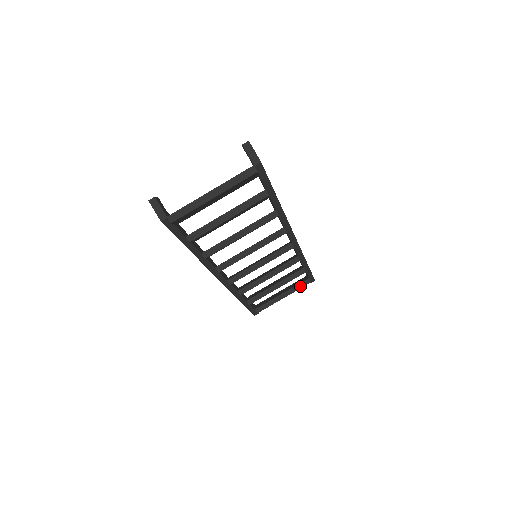
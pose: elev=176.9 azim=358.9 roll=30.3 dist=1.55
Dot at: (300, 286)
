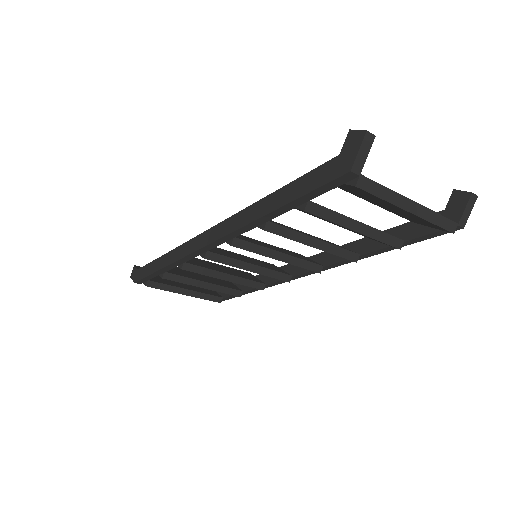
Dot at: (209, 297)
